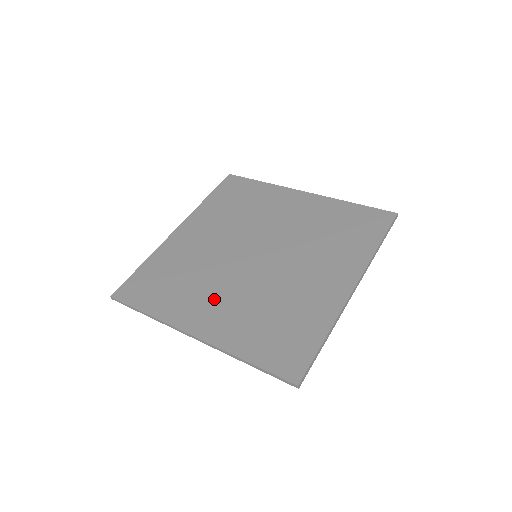
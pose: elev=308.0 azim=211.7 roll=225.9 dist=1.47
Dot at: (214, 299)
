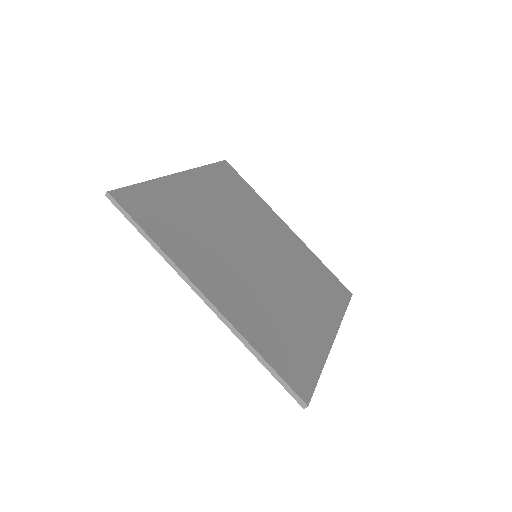
Dot at: (226, 273)
